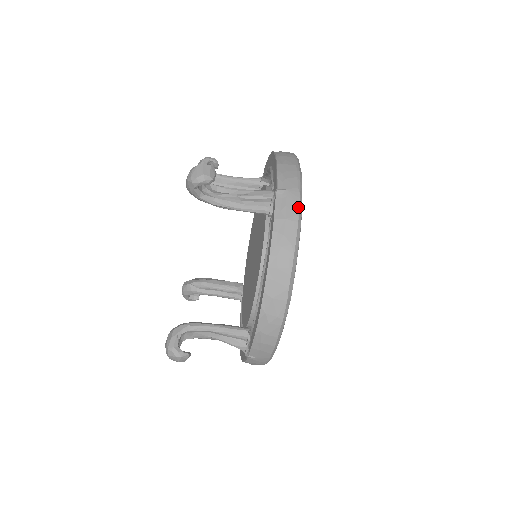
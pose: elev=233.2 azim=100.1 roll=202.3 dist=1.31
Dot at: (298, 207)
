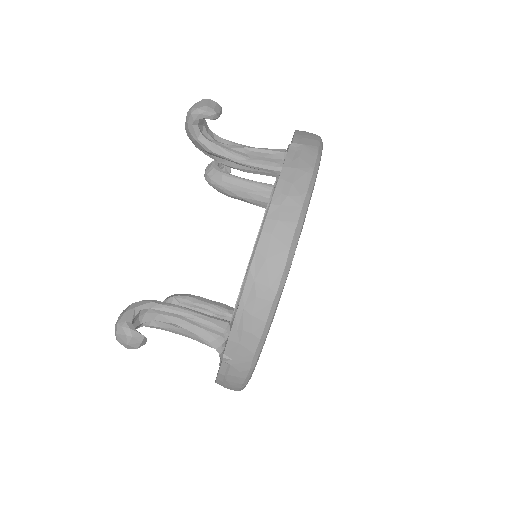
Dot at: (314, 161)
